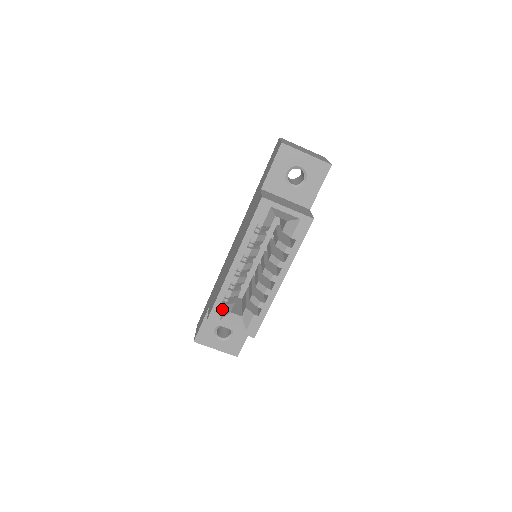
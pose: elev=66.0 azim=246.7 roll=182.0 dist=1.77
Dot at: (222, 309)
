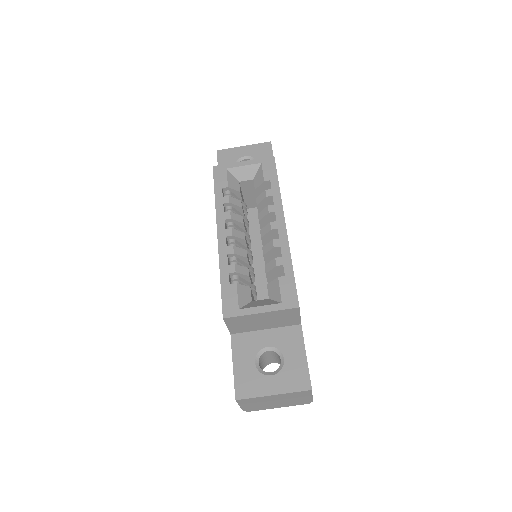
Dot at: (234, 292)
